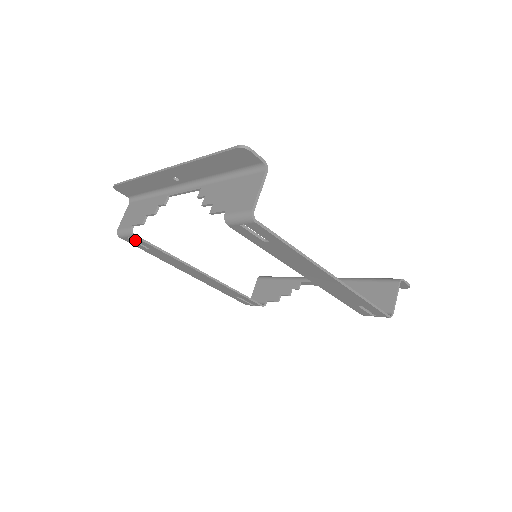
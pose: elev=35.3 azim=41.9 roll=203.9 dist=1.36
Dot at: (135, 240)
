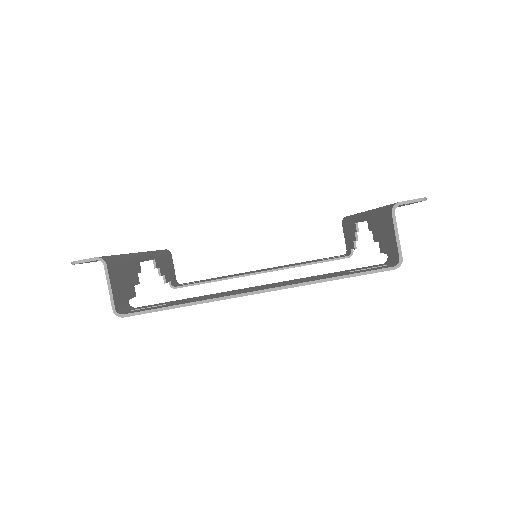
Dot at: occluded
